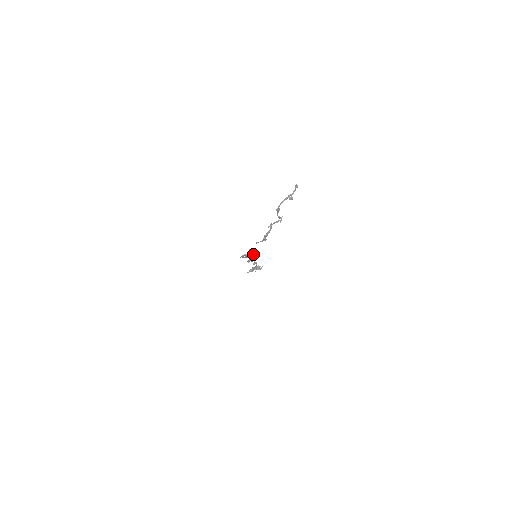
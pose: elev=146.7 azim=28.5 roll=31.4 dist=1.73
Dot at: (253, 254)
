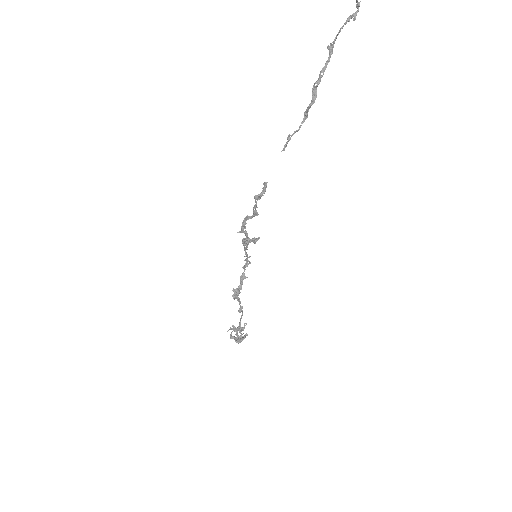
Dot at: (242, 277)
